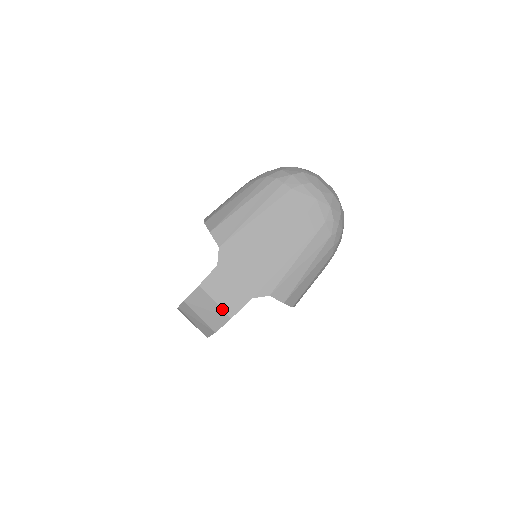
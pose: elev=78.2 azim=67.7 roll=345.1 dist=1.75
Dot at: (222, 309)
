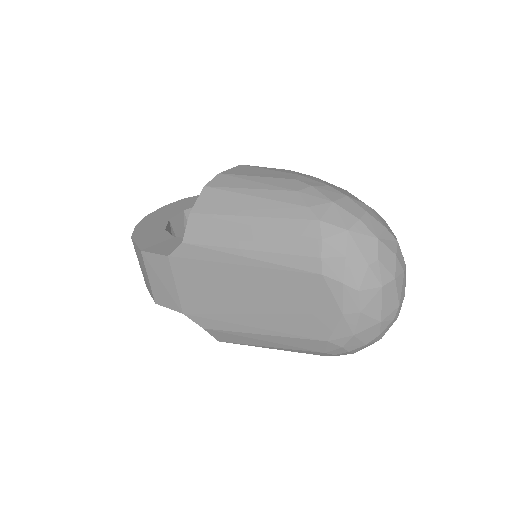
Dot at: (151, 289)
